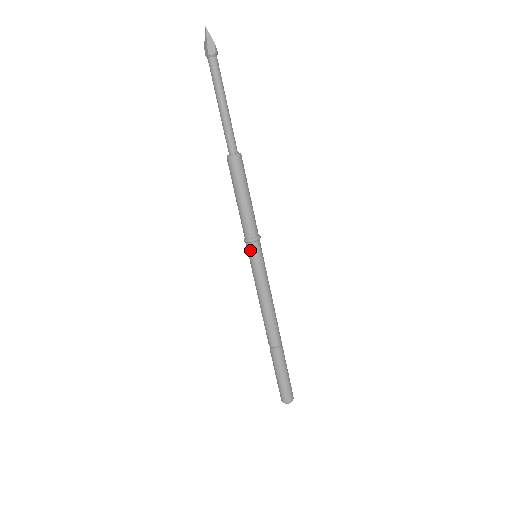
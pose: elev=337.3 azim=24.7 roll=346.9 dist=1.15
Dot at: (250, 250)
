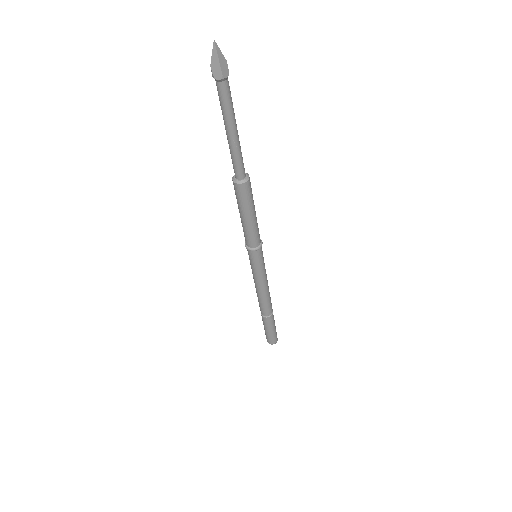
Dot at: (256, 256)
